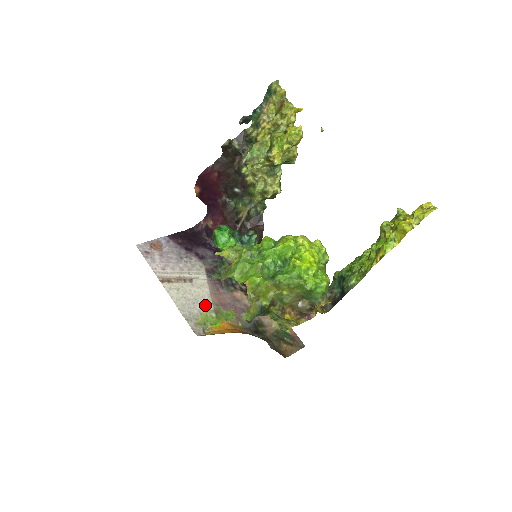
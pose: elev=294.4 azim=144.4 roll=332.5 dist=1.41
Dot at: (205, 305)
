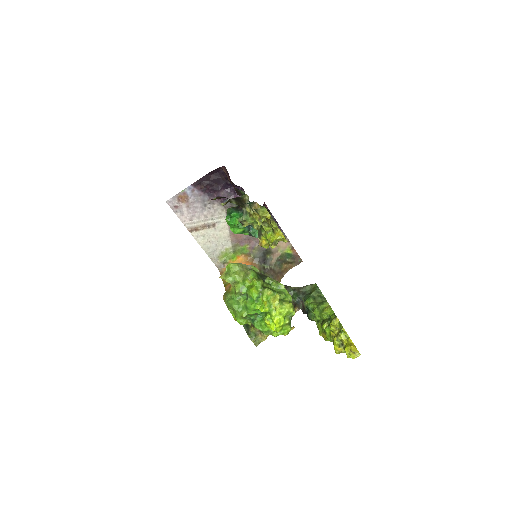
Dot at: (225, 245)
